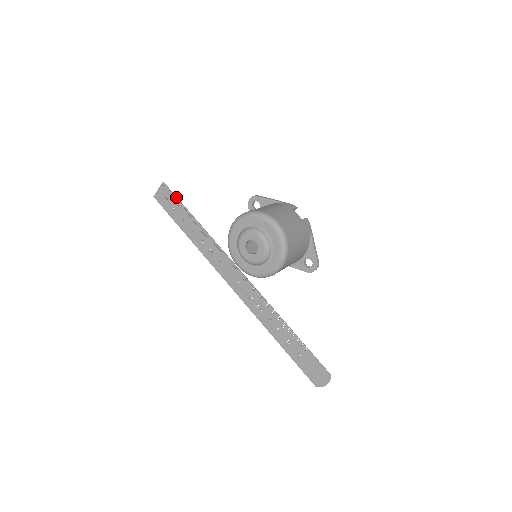
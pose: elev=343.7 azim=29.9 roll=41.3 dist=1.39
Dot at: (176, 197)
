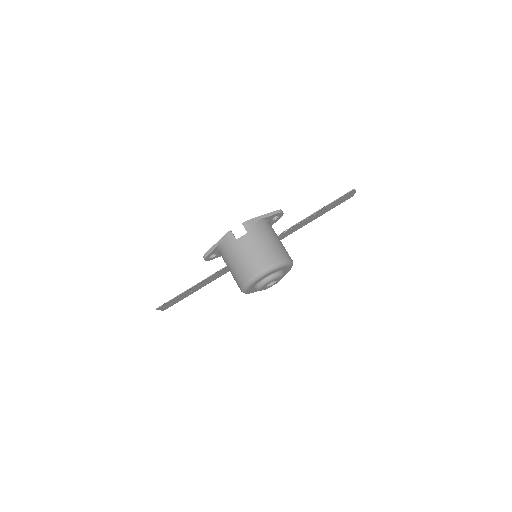
Dot at: (173, 299)
